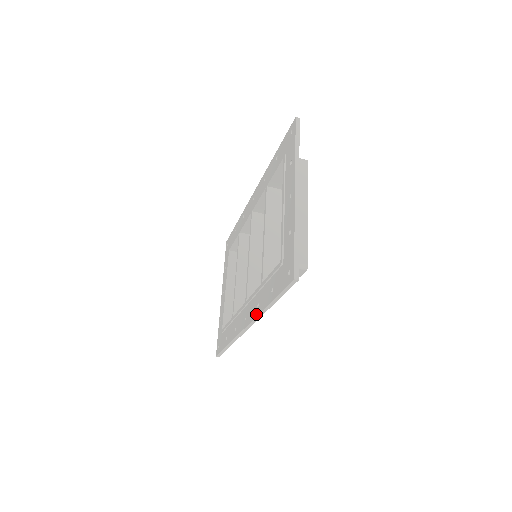
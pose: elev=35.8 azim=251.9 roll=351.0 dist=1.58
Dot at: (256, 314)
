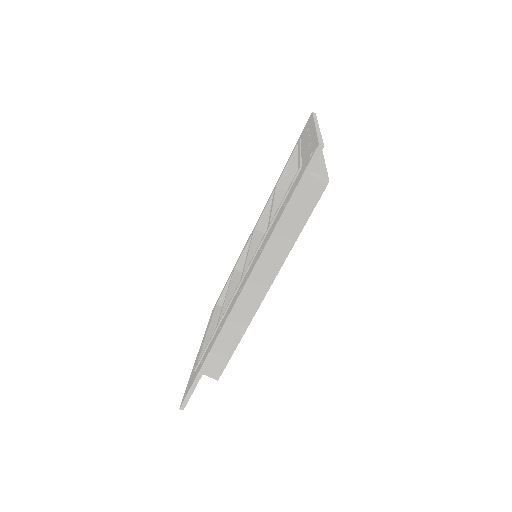
Dot at: (258, 257)
